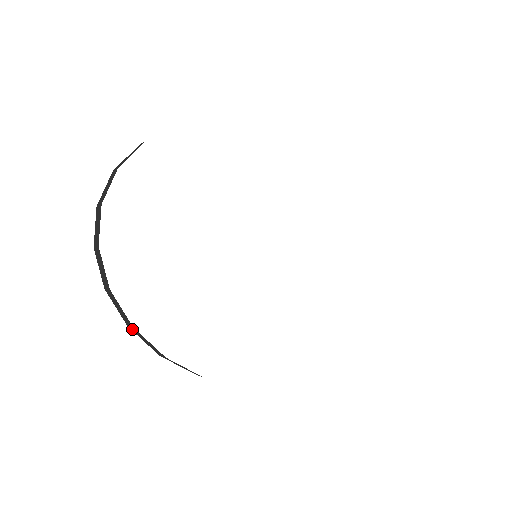
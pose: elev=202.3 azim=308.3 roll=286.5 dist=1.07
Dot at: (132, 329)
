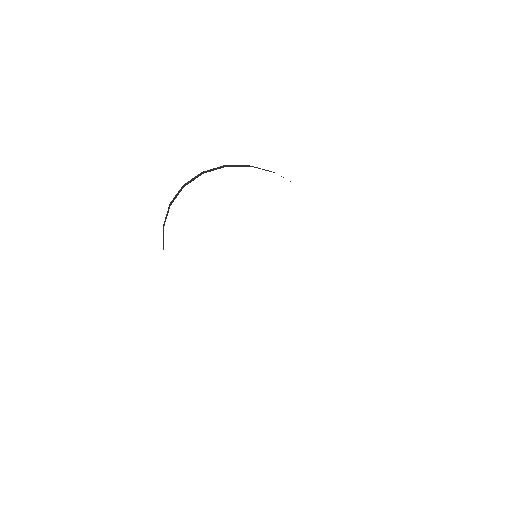
Dot at: occluded
